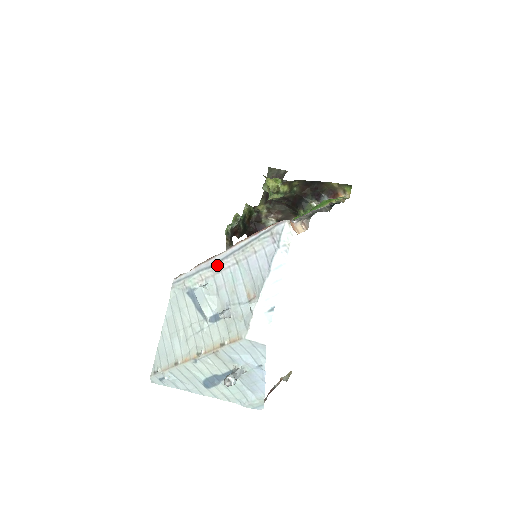
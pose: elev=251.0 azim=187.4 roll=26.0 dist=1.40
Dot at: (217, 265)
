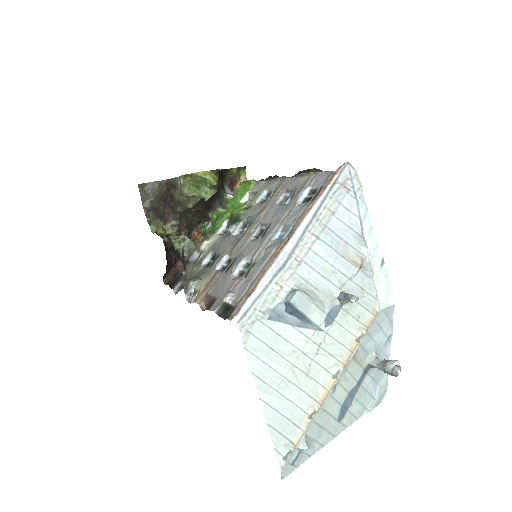
Dot at: (293, 256)
